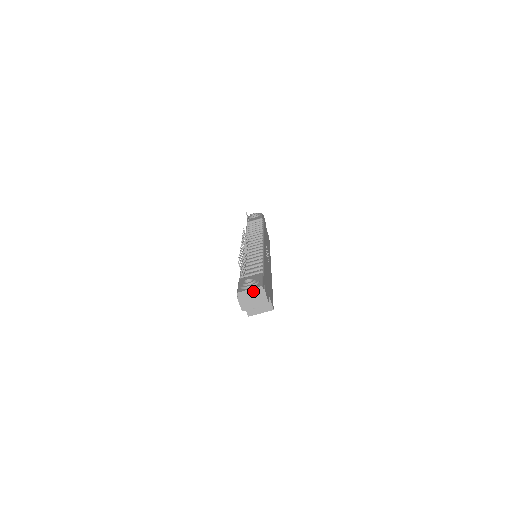
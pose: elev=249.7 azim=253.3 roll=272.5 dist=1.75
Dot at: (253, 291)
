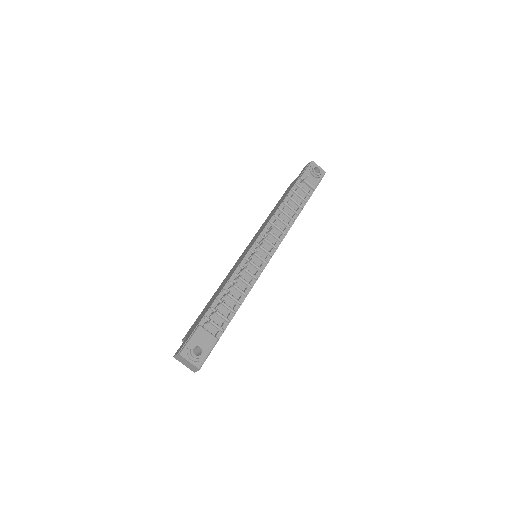
Dot at: (191, 364)
